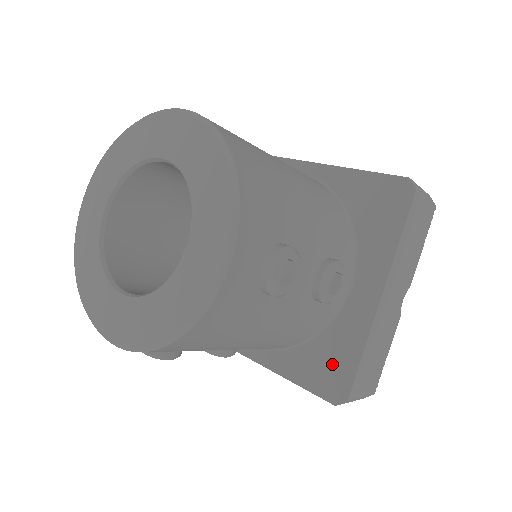
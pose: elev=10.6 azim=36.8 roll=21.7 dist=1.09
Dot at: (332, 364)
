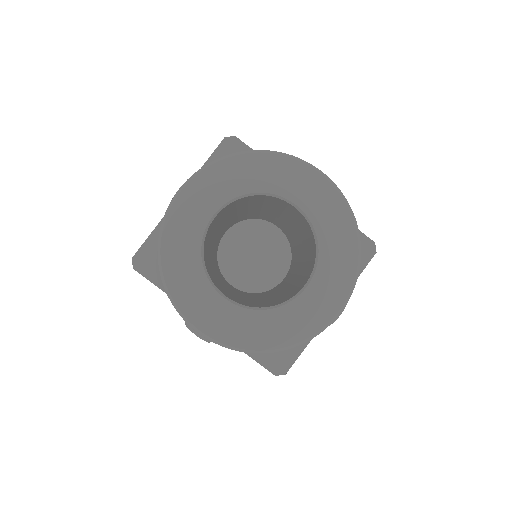
Dot at: occluded
